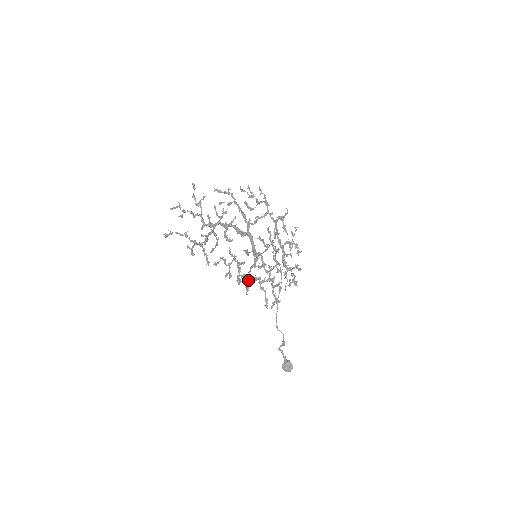
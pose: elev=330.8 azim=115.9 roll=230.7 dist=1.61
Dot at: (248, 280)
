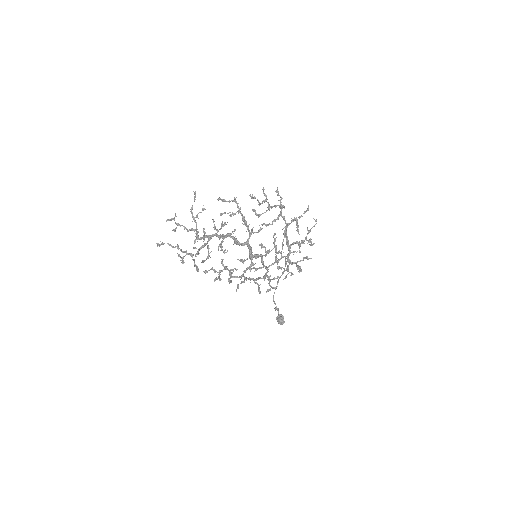
Dot at: (240, 279)
